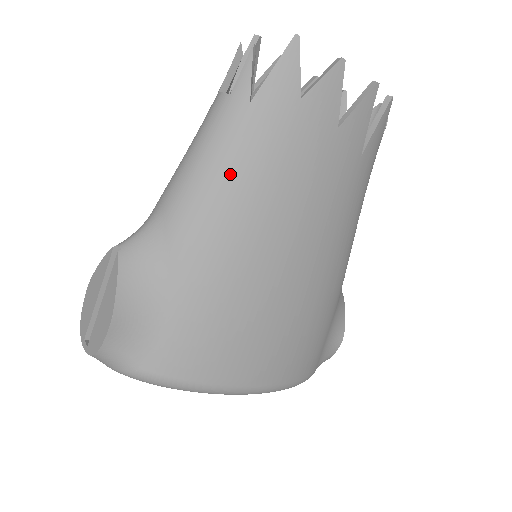
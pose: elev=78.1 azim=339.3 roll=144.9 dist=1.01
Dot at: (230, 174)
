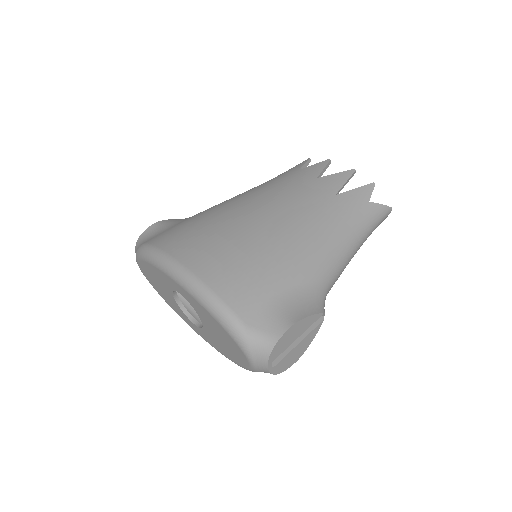
Dot at: (249, 190)
